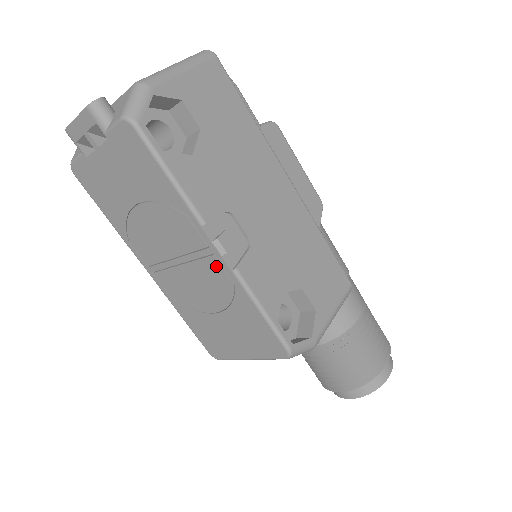
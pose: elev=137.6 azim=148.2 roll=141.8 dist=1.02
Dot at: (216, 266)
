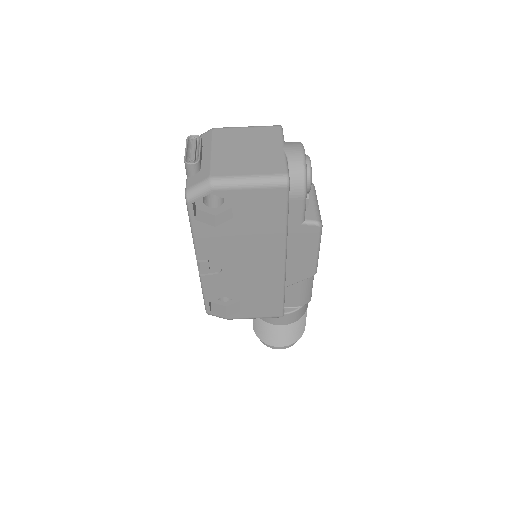
Dot at: occluded
